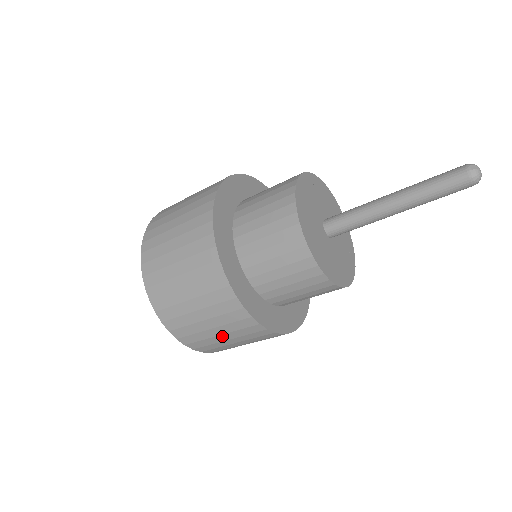
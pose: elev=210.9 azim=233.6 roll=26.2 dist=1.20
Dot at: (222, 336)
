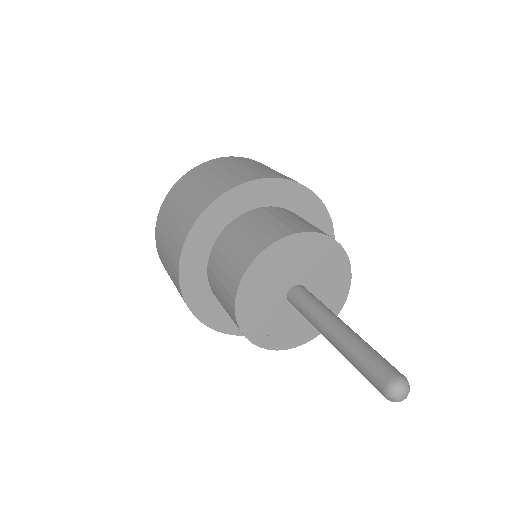
Dot at: occluded
